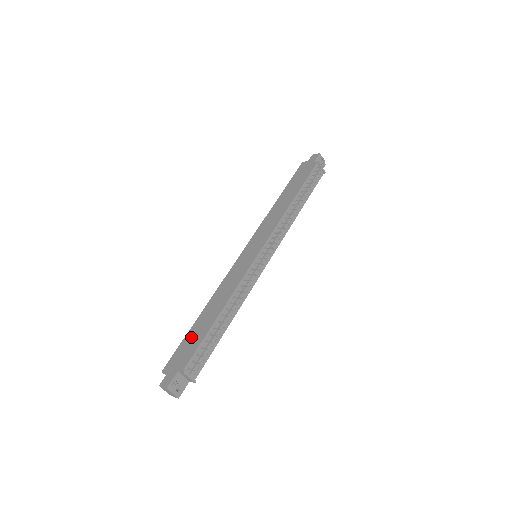
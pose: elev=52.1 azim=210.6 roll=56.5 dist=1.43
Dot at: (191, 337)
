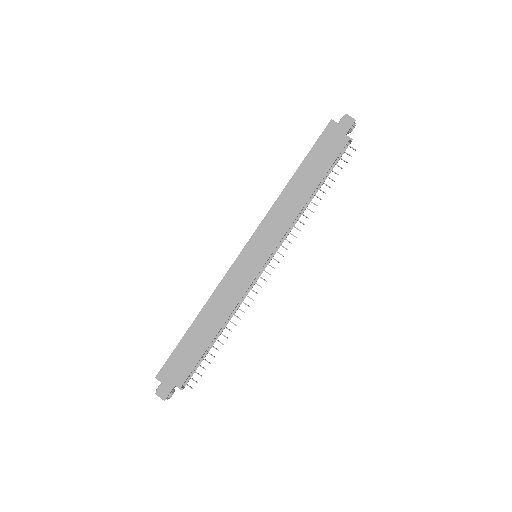
Dot at: (186, 349)
